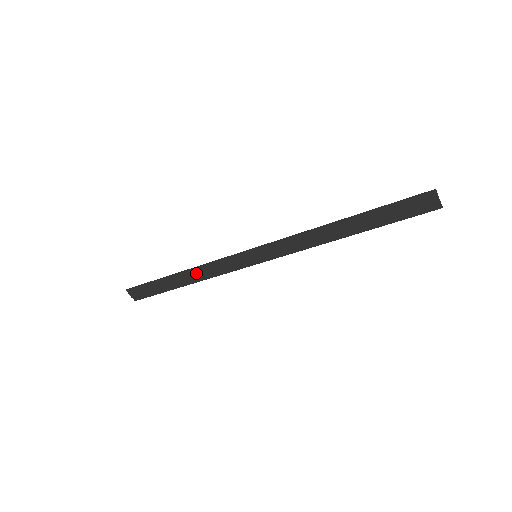
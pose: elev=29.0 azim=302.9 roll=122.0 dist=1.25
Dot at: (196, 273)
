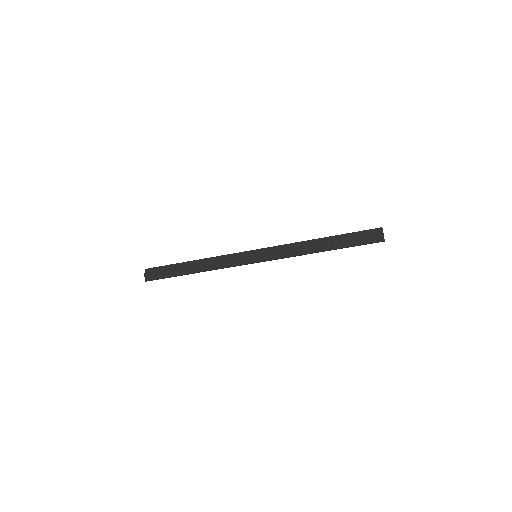
Dot at: (207, 262)
